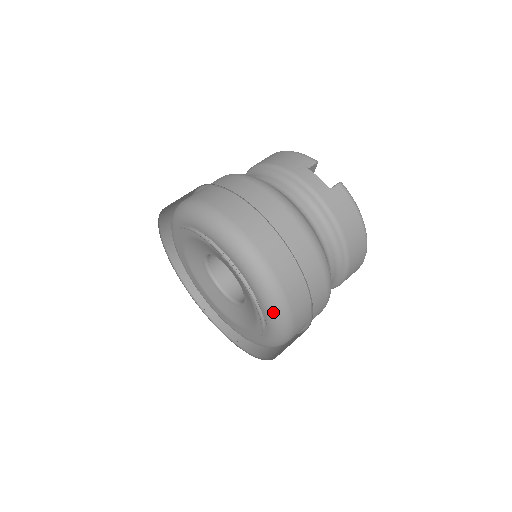
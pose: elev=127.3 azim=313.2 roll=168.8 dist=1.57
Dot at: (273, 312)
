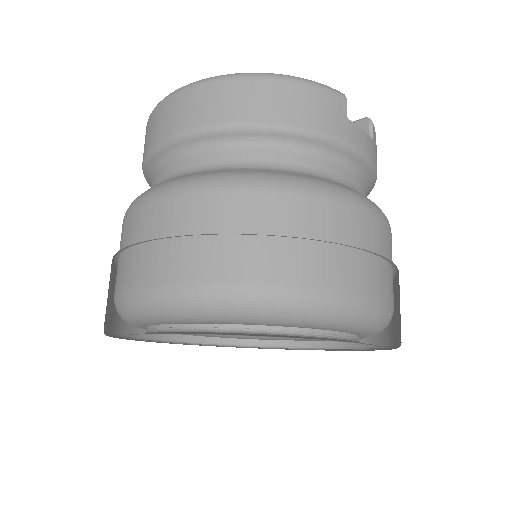
Dot at: occluded
